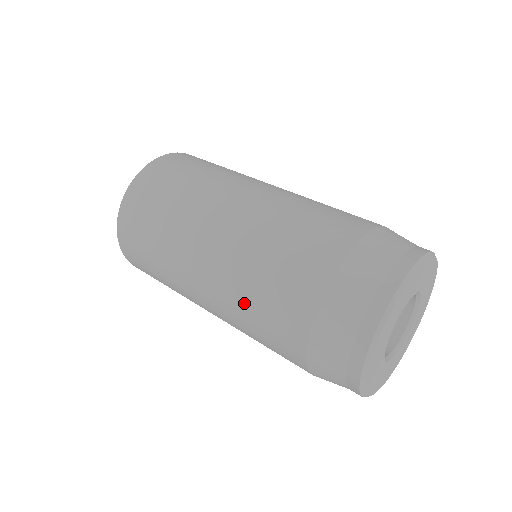
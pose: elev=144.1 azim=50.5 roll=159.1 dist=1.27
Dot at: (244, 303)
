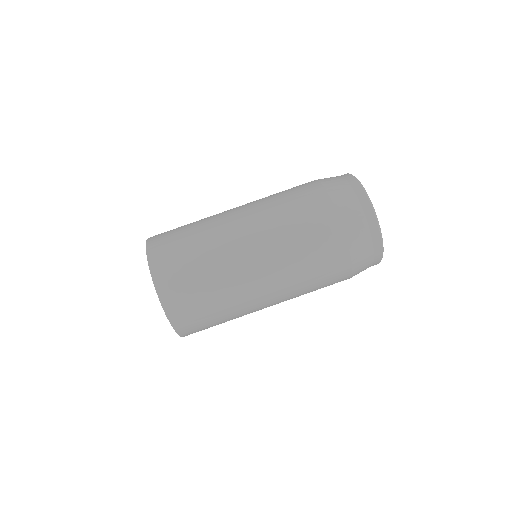
Dot at: (302, 276)
